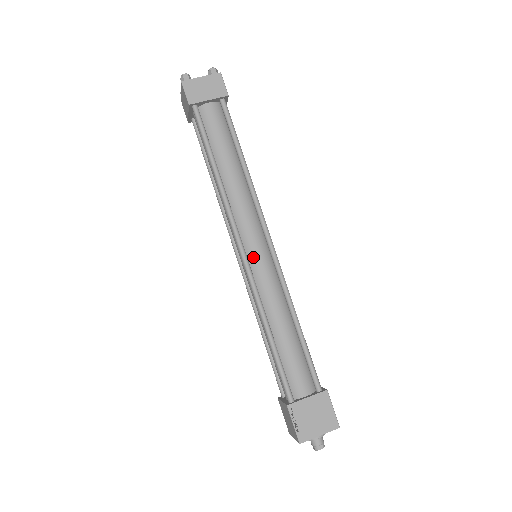
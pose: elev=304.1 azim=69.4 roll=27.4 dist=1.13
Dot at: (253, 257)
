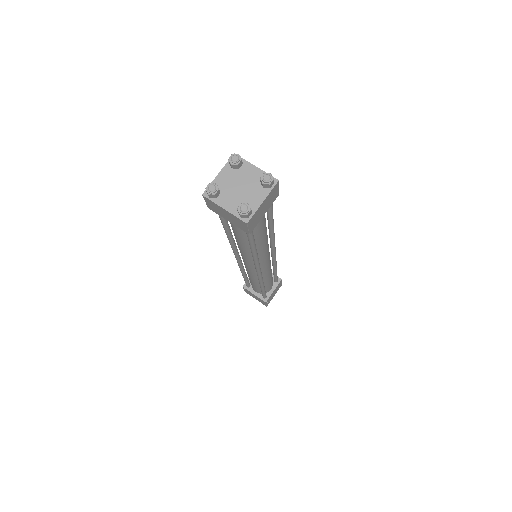
Dot at: (264, 268)
